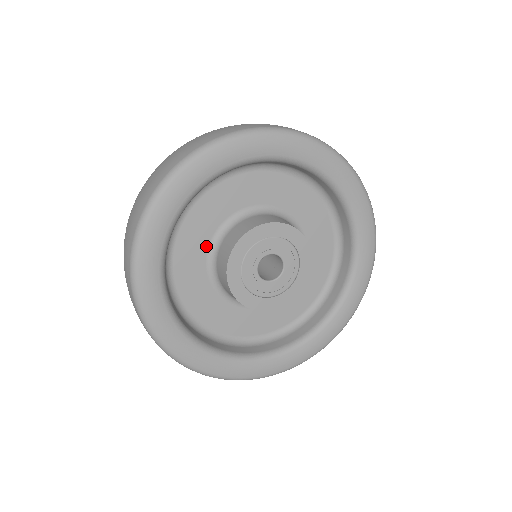
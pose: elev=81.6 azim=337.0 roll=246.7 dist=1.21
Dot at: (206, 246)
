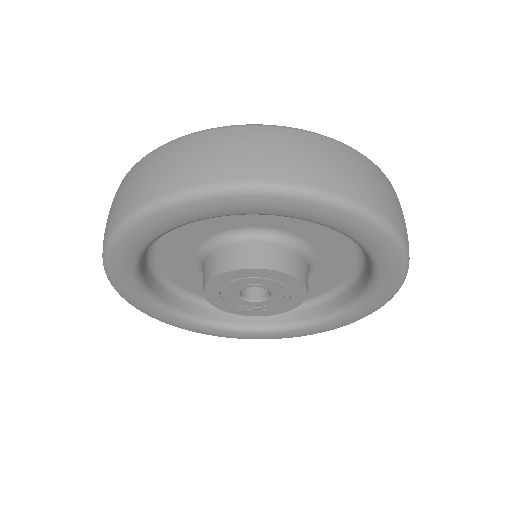
Dot at: (234, 226)
